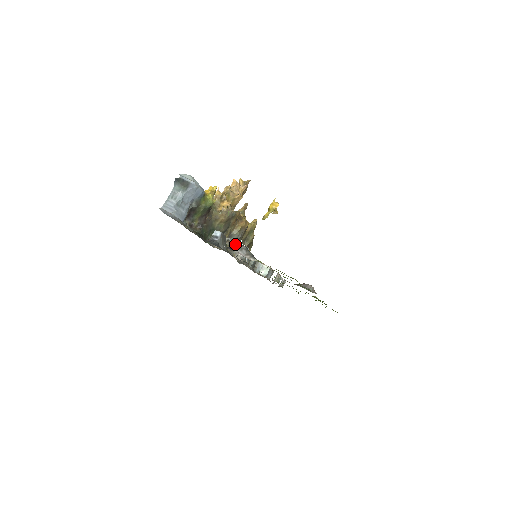
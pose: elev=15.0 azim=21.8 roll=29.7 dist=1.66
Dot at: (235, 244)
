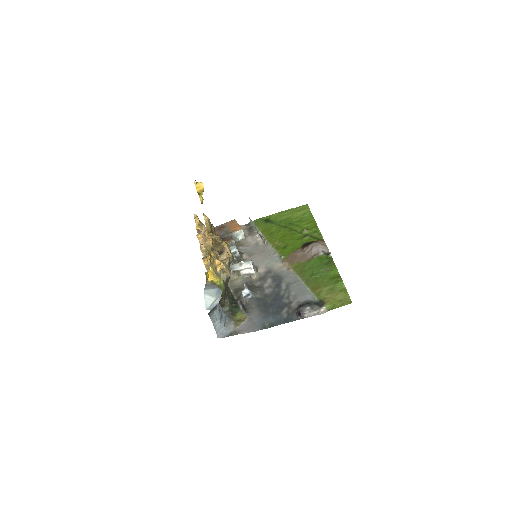
Dot at: (244, 270)
